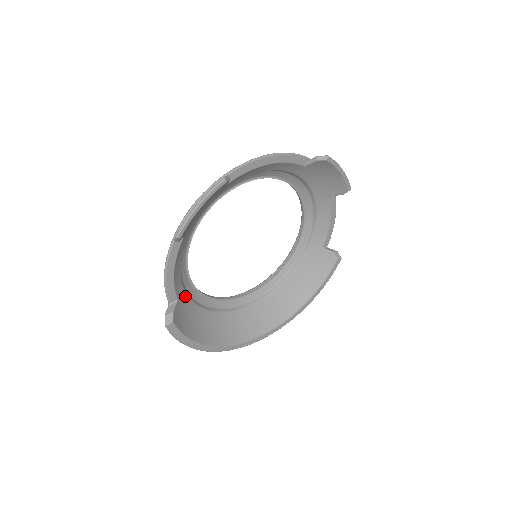
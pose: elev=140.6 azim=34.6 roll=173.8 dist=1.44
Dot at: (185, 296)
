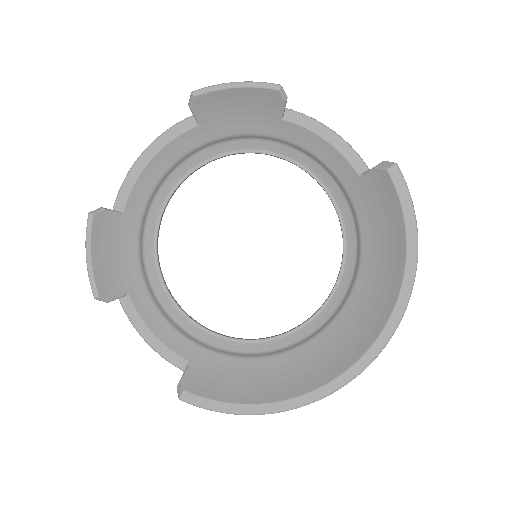
Dot at: (208, 354)
